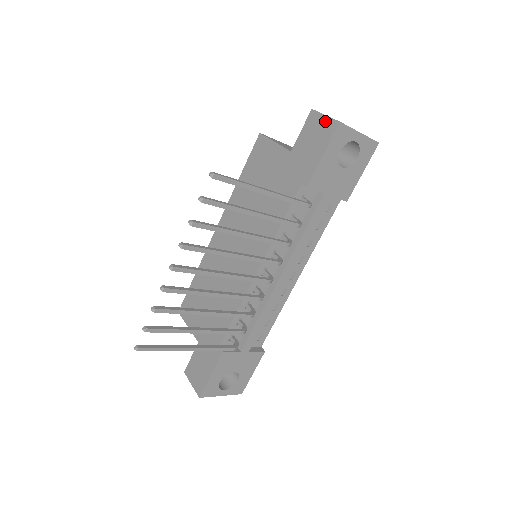
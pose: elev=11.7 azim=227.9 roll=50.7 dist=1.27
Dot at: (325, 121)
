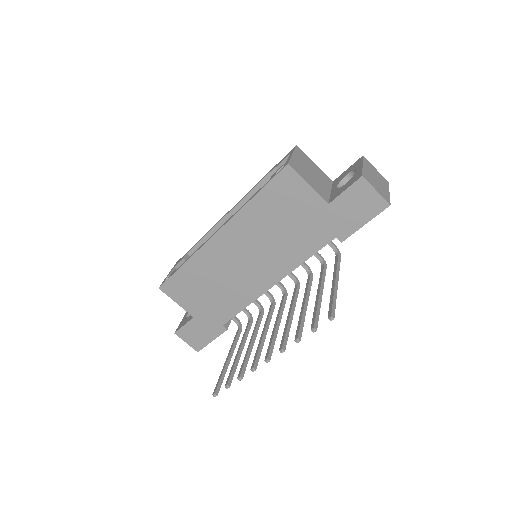
Dot at: (375, 196)
